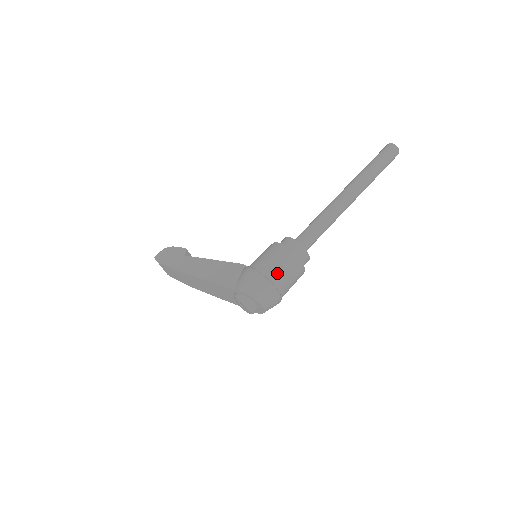
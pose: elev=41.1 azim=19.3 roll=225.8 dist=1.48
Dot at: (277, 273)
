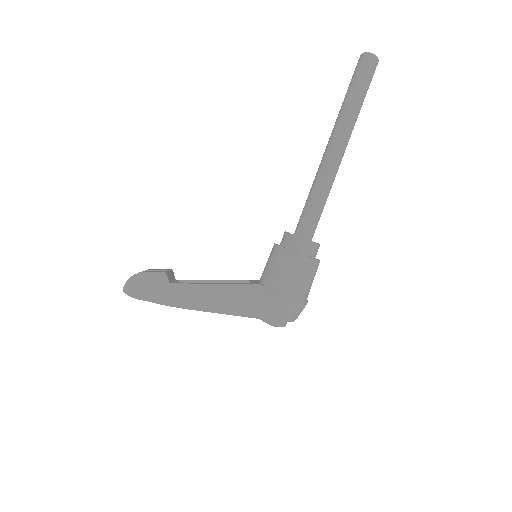
Dot at: (305, 288)
